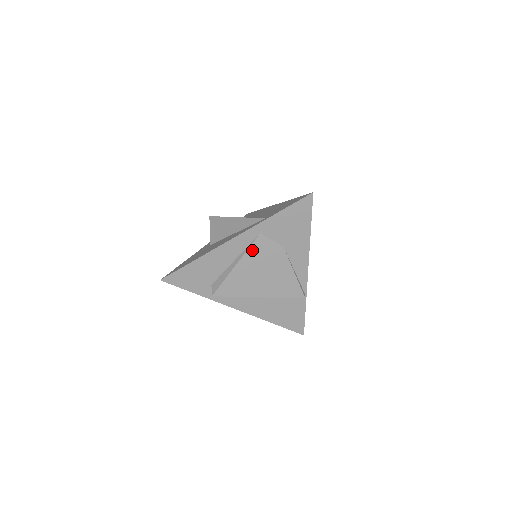
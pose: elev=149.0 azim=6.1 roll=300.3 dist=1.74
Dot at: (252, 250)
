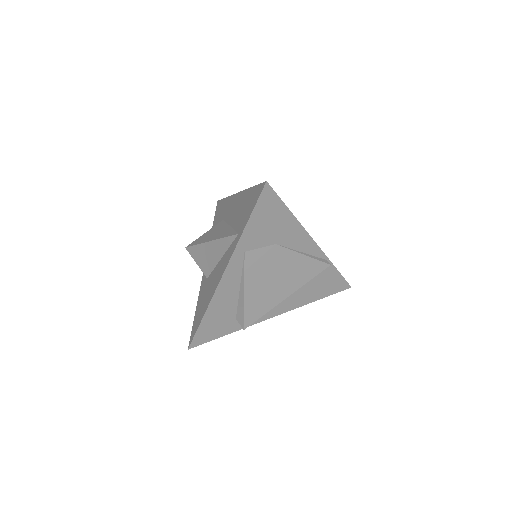
Dot at: (249, 270)
